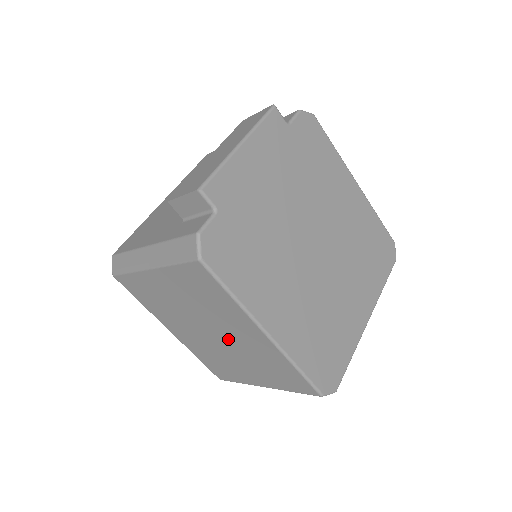
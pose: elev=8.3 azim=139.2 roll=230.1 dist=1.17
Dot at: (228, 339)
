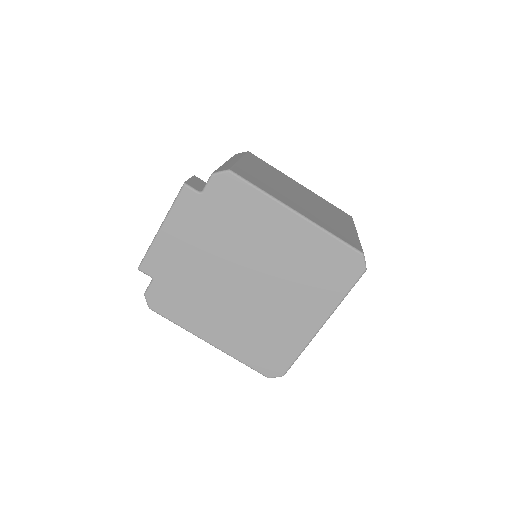
Dot at: occluded
